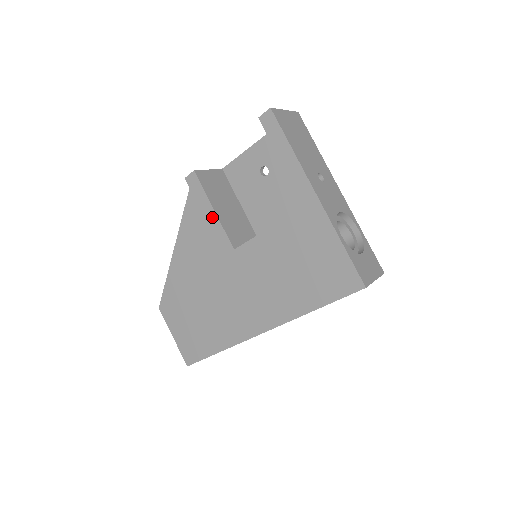
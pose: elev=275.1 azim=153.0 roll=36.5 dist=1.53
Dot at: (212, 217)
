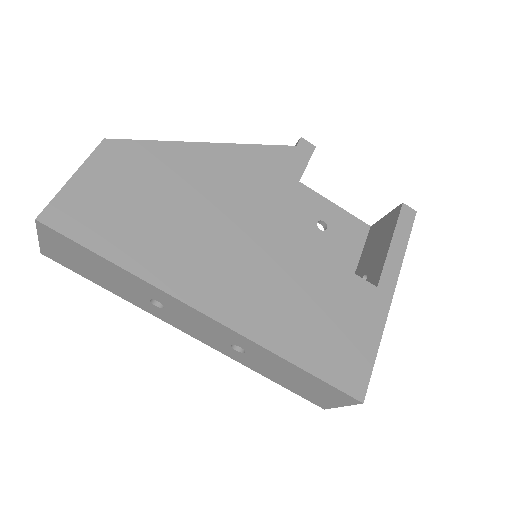
Dot at: (289, 184)
